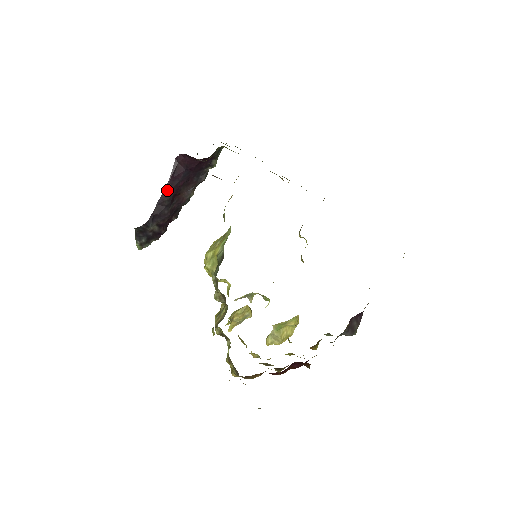
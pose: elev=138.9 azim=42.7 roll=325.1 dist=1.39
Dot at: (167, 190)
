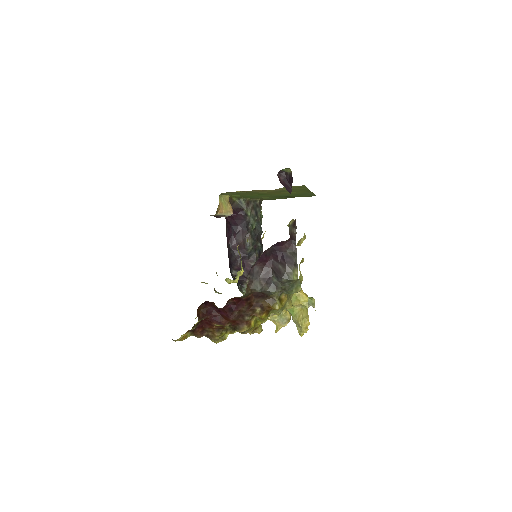
Dot at: (228, 244)
